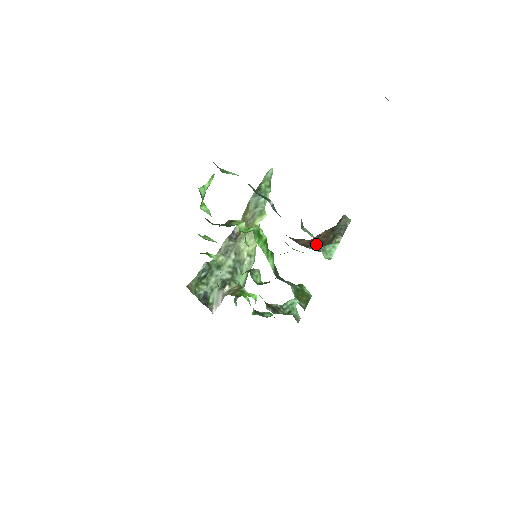
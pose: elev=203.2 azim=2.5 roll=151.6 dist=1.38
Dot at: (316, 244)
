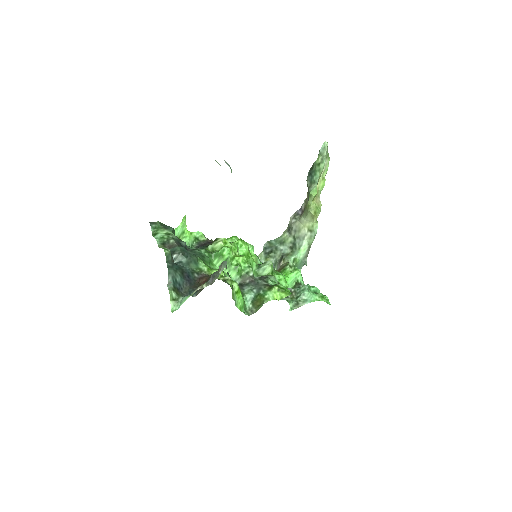
Dot at: occluded
